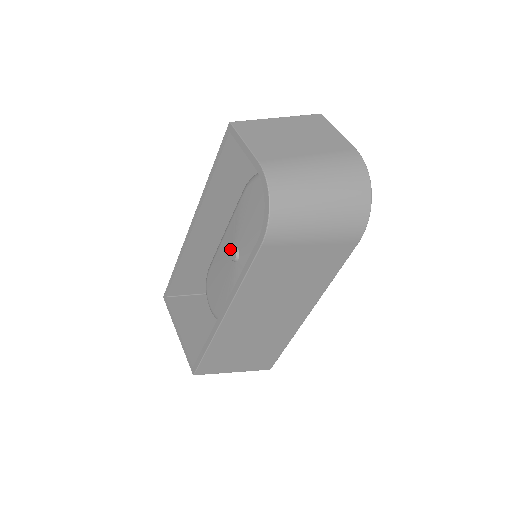
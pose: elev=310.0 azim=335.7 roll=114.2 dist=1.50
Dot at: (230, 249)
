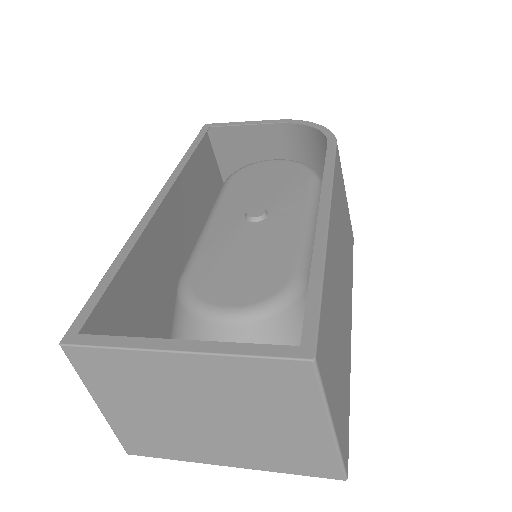
Dot at: (240, 217)
